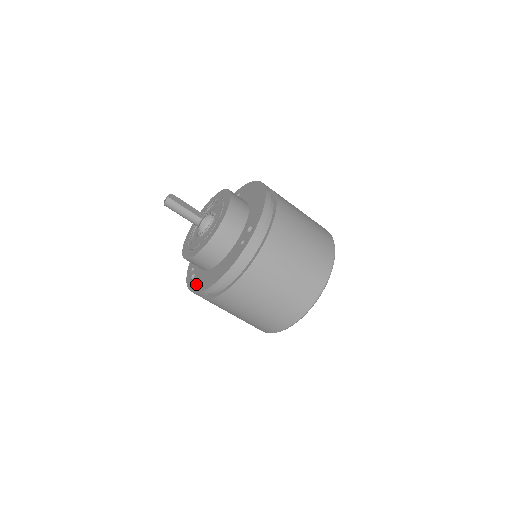
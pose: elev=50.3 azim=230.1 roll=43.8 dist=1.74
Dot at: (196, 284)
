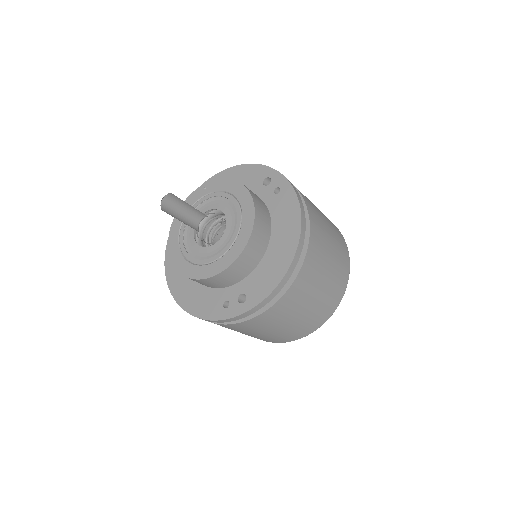
Dot at: occluded
